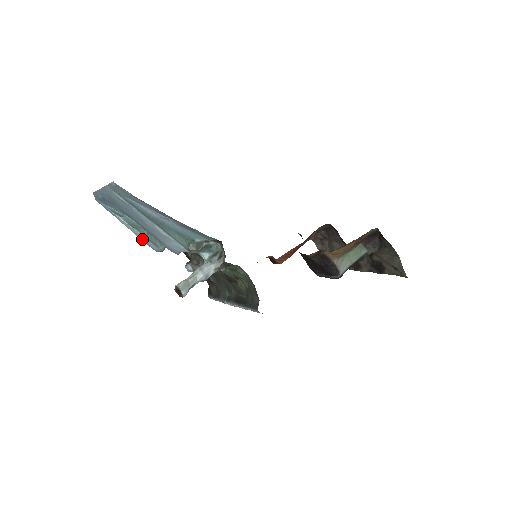
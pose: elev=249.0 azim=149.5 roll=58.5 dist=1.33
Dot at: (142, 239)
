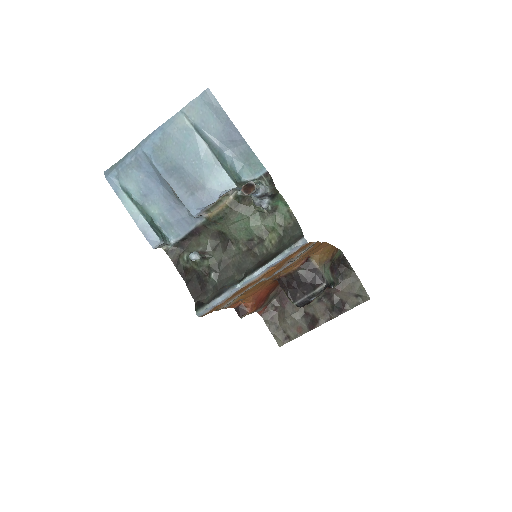
Dot at: (142, 228)
